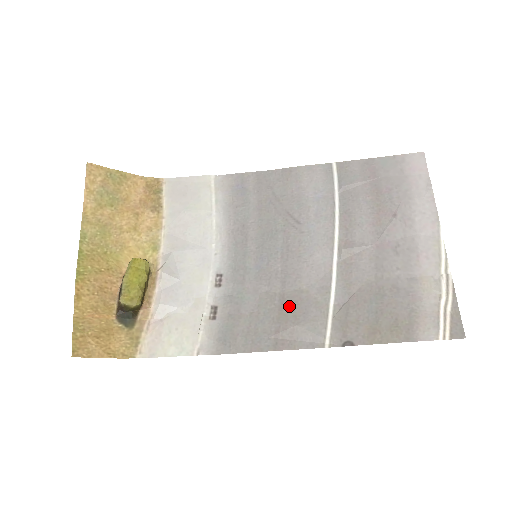
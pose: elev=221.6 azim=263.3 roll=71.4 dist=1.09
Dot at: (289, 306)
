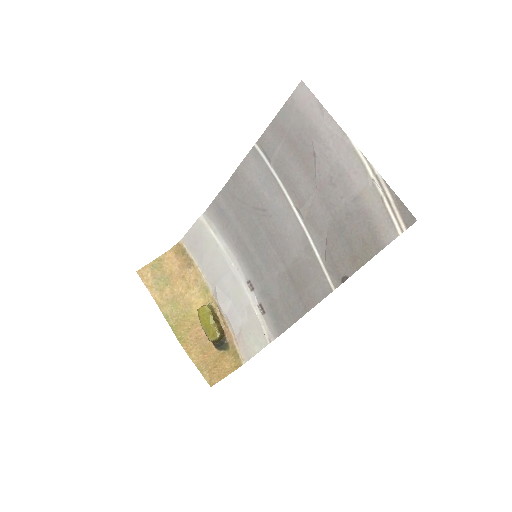
Dot at: (296, 276)
